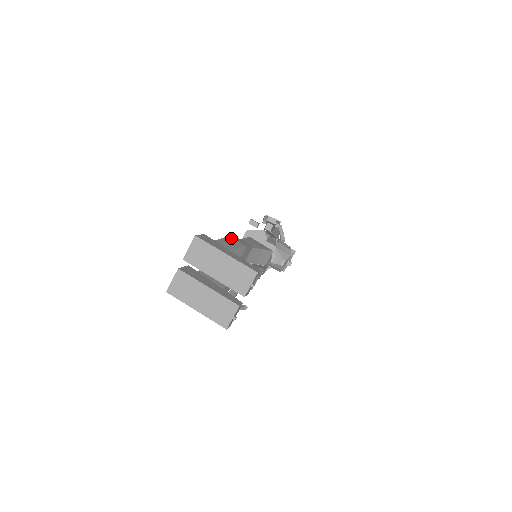
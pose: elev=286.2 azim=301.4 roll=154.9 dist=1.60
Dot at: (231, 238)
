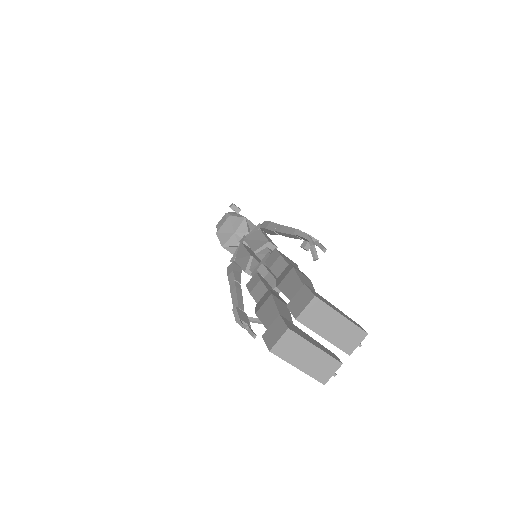
Dot at: (298, 271)
